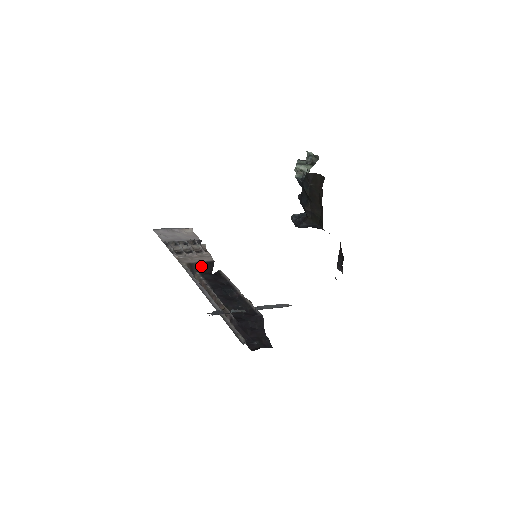
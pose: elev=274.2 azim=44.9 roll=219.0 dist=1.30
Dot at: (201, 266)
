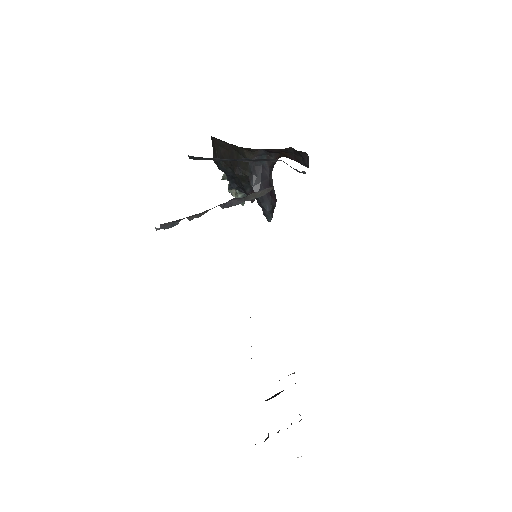
Dot at: occluded
